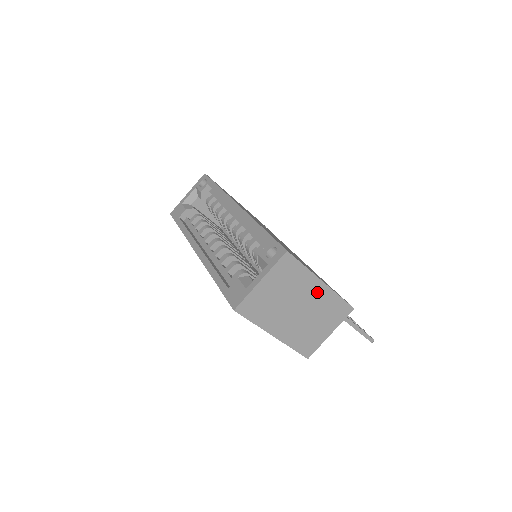
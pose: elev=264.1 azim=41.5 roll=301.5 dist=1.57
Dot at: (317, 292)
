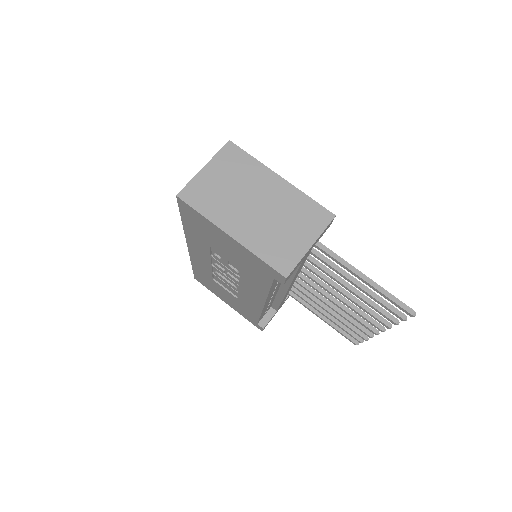
Dot at: (276, 188)
